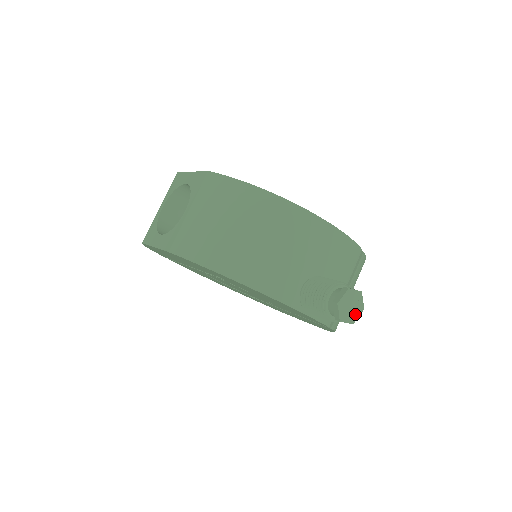
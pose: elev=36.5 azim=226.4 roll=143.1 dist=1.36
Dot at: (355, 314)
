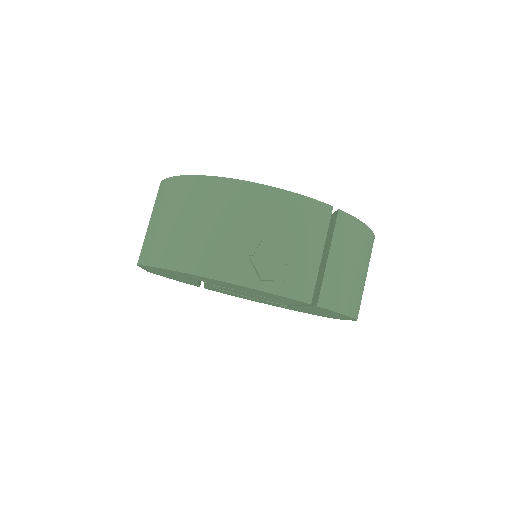
Dot at: (284, 268)
